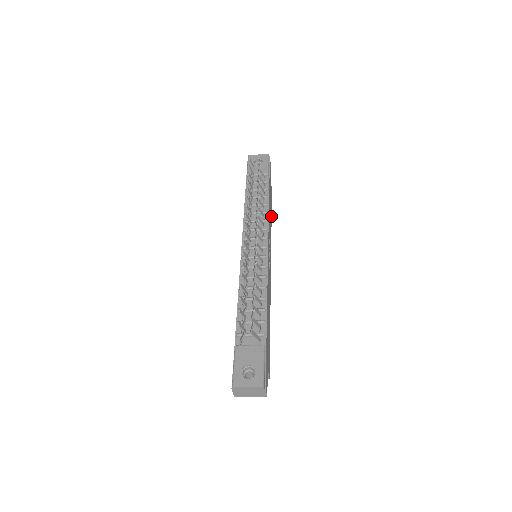
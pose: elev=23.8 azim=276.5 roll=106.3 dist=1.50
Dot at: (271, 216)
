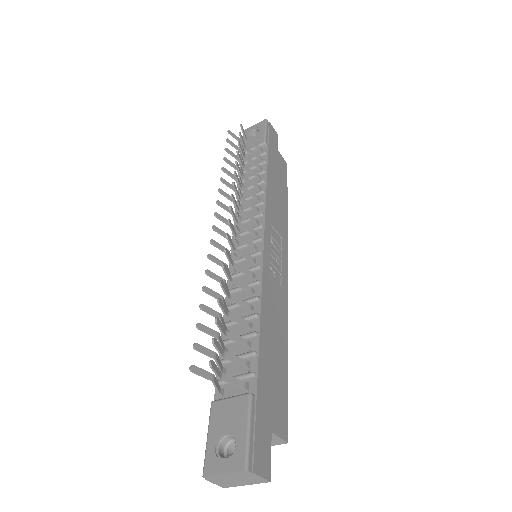
Dot at: (286, 197)
